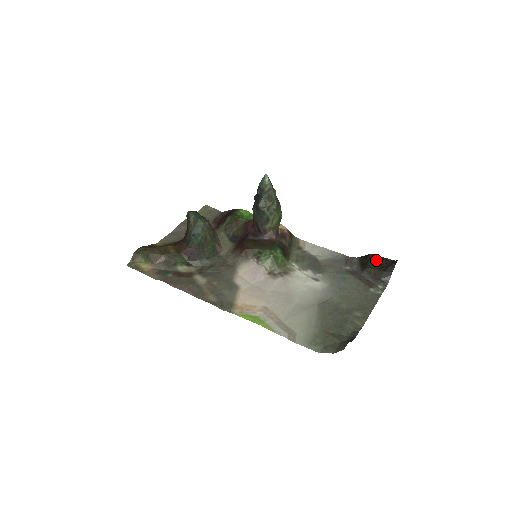
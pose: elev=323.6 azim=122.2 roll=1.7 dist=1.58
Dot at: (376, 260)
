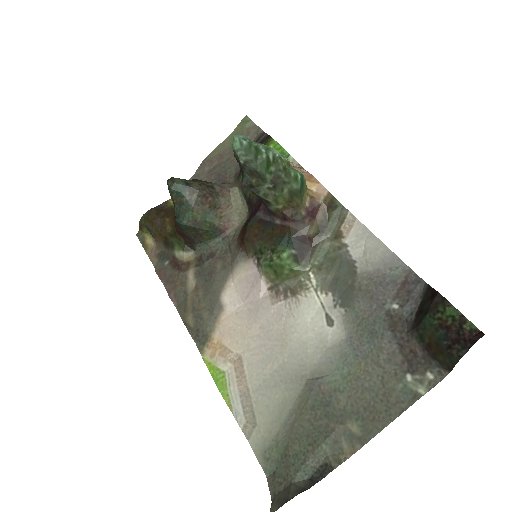
Dot at: (441, 316)
